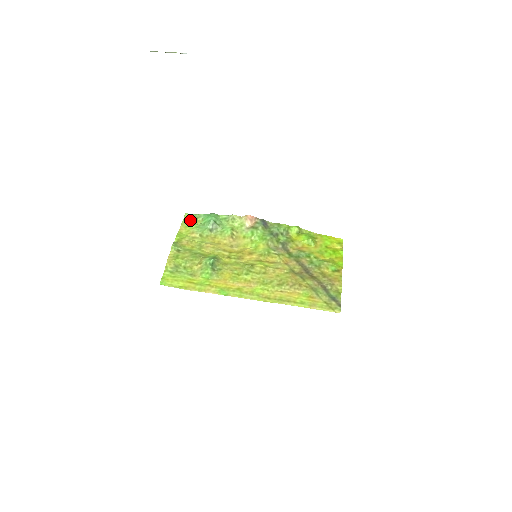
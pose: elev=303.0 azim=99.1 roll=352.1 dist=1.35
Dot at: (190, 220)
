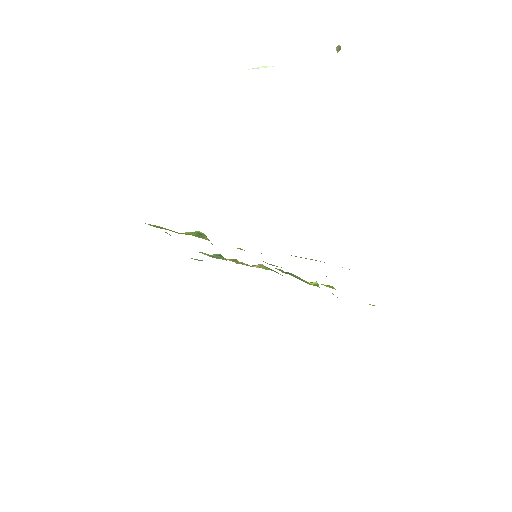
Dot at: occluded
